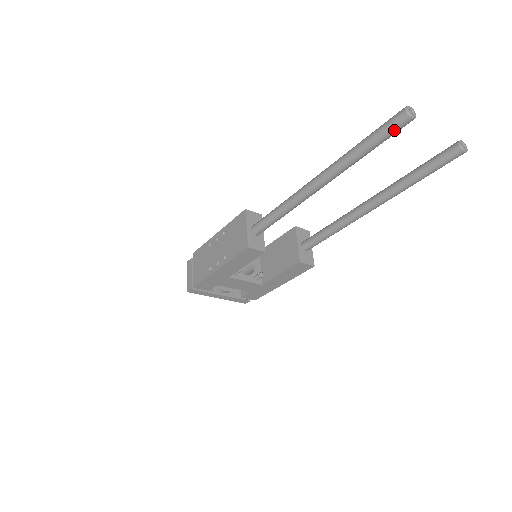
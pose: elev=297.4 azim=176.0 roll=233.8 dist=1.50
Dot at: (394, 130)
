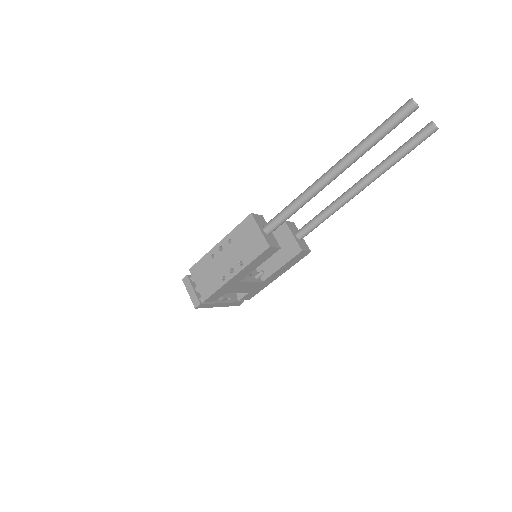
Dot at: (403, 119)
